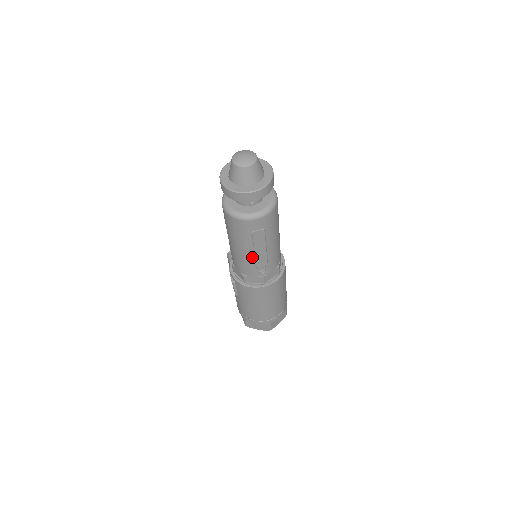
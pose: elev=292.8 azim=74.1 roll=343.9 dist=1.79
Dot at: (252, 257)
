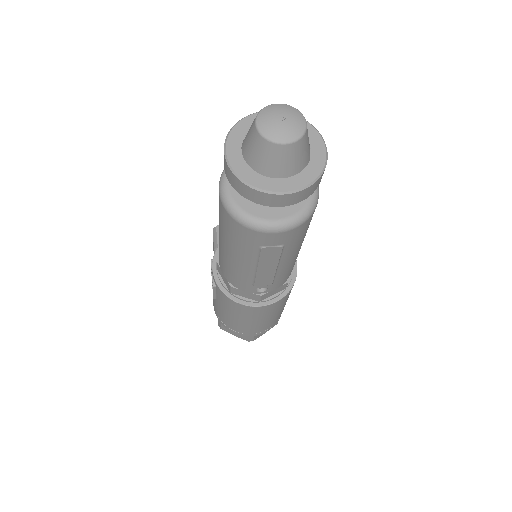
Dot at: (251, 273)
